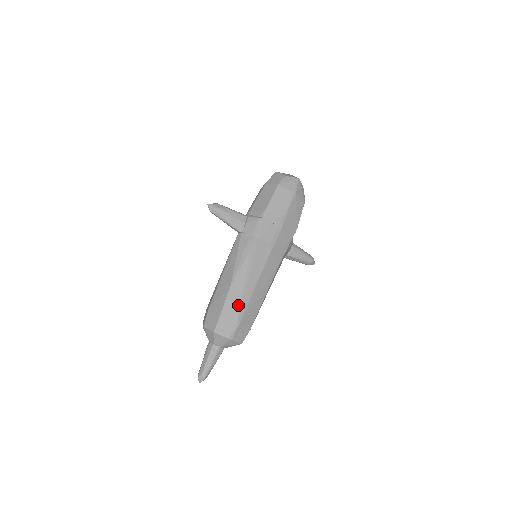
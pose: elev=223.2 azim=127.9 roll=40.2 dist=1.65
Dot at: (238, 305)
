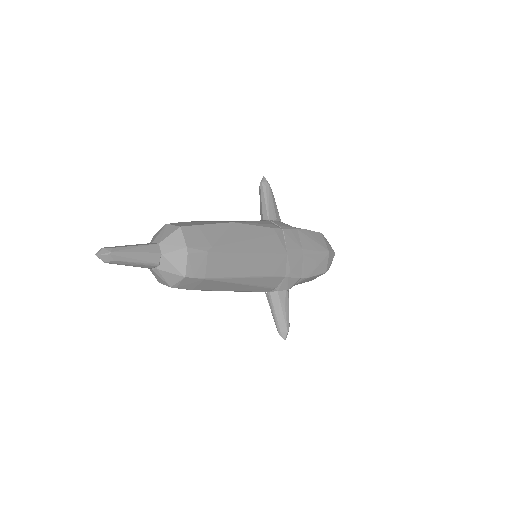
Dot at: (225, 240)
